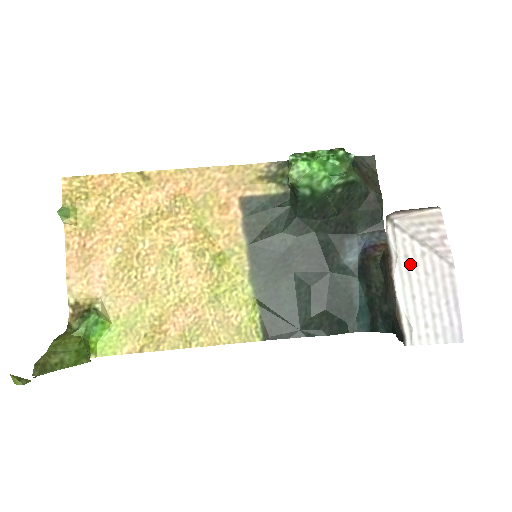
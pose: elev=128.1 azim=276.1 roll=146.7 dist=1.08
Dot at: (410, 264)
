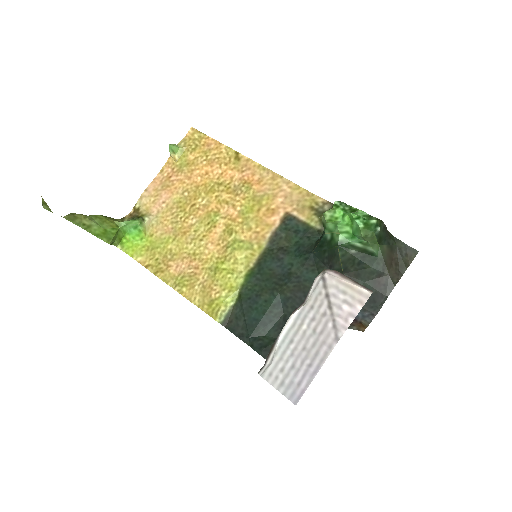
Dot at: (309, 315)
